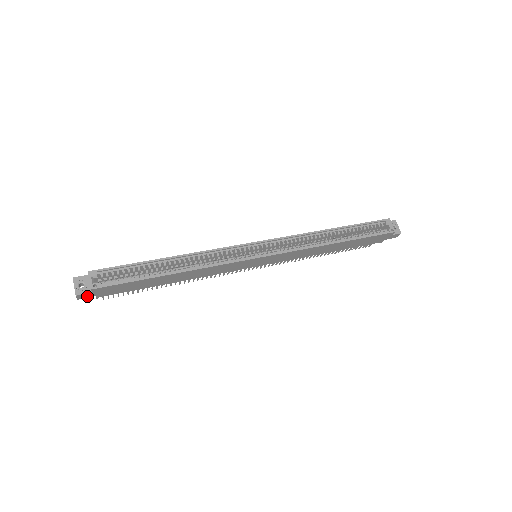
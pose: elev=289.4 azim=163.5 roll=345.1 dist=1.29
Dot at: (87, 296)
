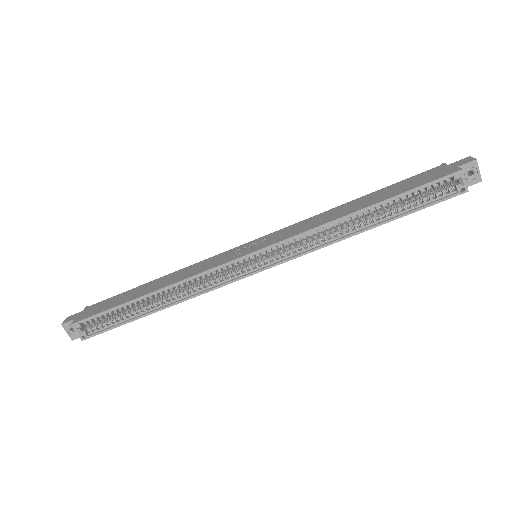
Dot at: occluded
